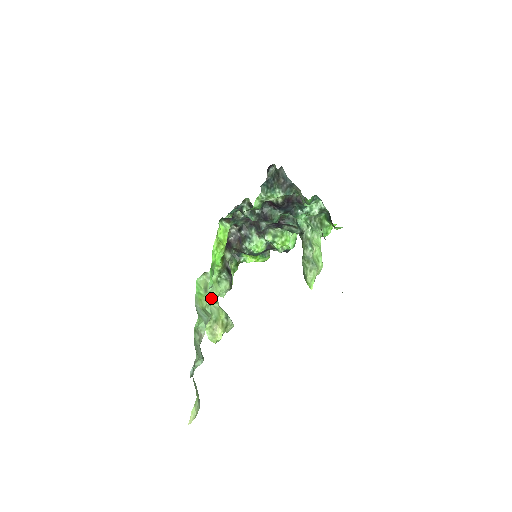
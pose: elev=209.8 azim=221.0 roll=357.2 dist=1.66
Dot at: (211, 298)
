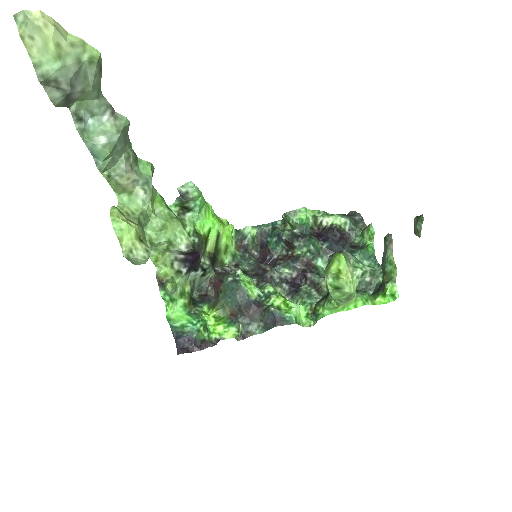
Dot at: (164, 217)
